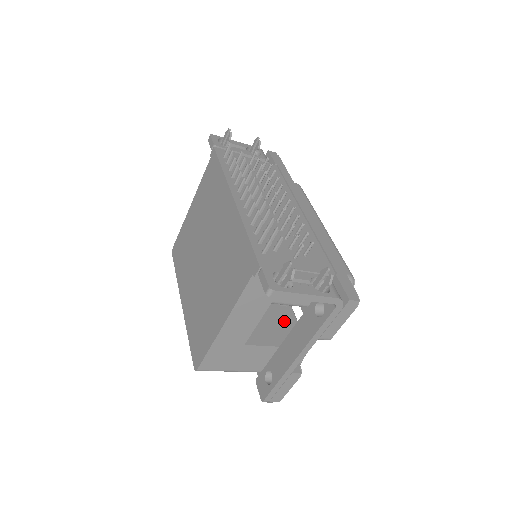
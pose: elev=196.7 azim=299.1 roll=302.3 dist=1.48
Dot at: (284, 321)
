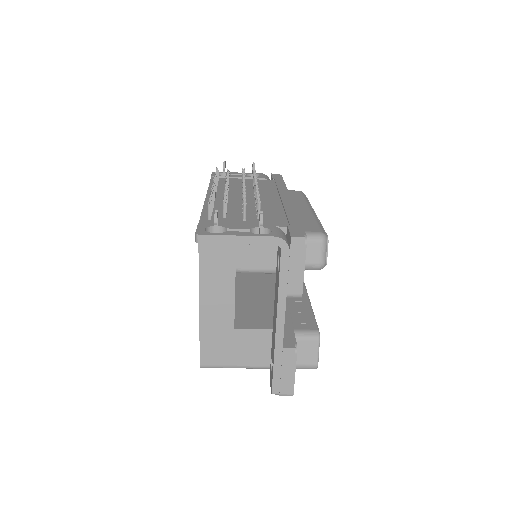
Dot at: (296, 315)
